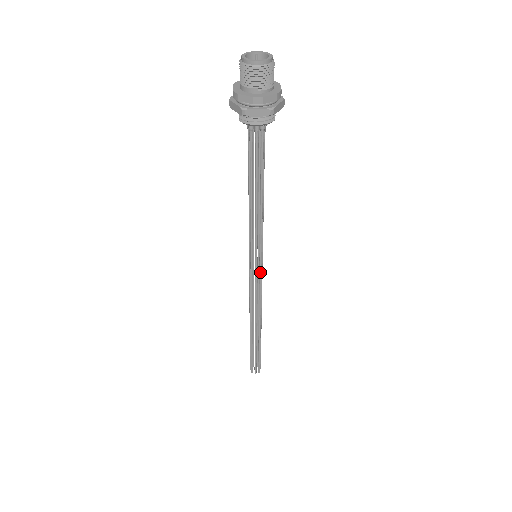
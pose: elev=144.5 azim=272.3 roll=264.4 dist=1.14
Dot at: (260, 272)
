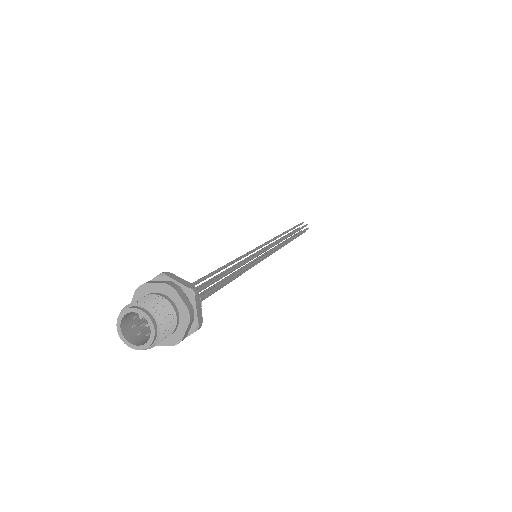
Dot at: (264, 258)
